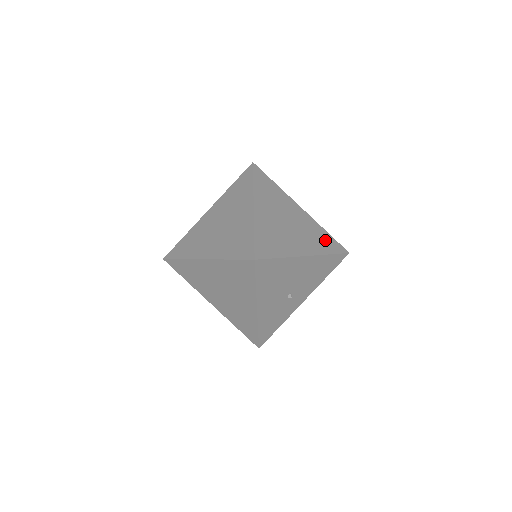
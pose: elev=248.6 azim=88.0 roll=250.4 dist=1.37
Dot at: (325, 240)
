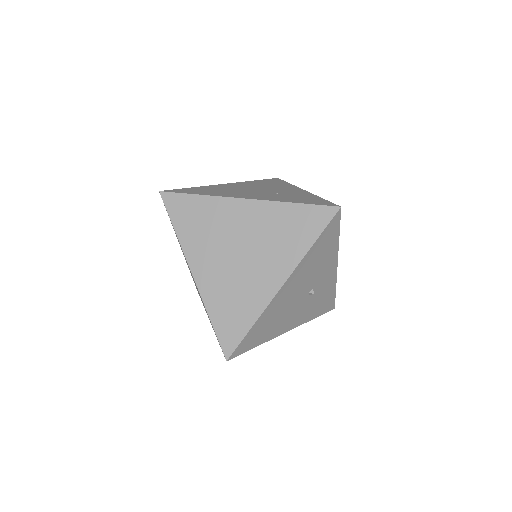
Dot at: (297, 225)
